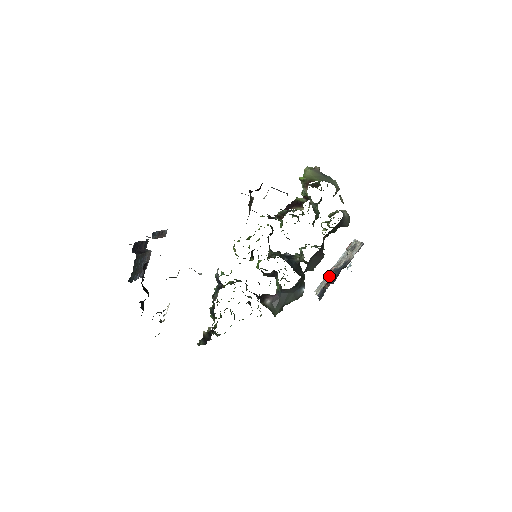
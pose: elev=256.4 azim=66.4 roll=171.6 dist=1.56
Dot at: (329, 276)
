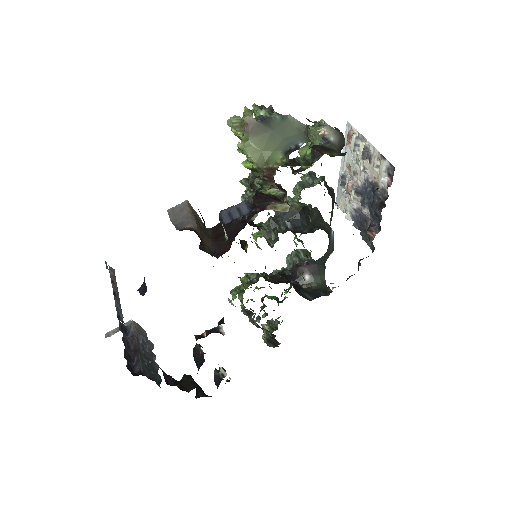
Dot at: (353, 200)
